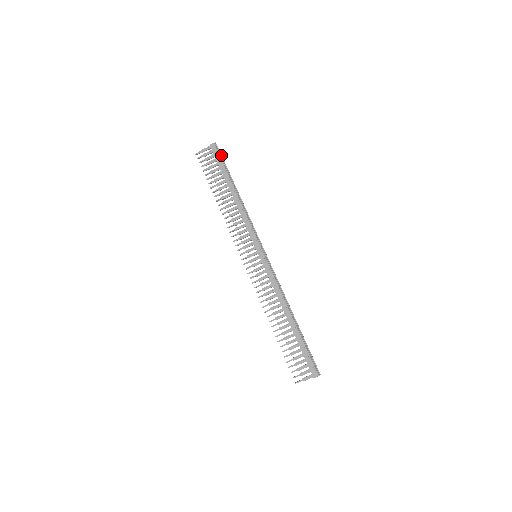
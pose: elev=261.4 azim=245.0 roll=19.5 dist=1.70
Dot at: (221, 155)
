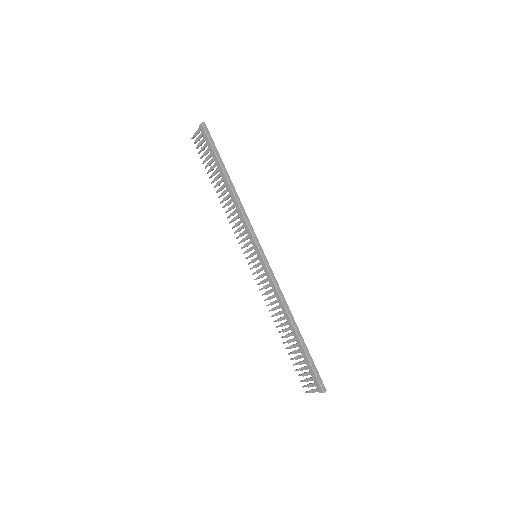
Dot at: (209, 138)
